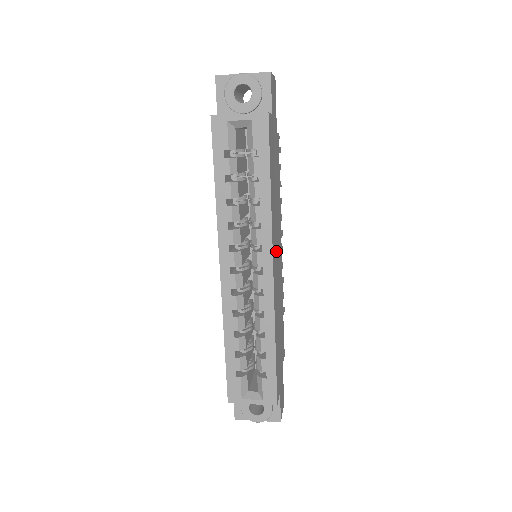
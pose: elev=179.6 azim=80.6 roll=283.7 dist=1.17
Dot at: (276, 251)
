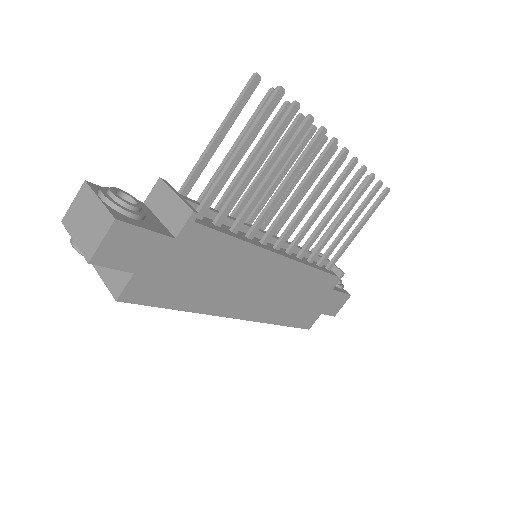
Dot at: (247, 294)
